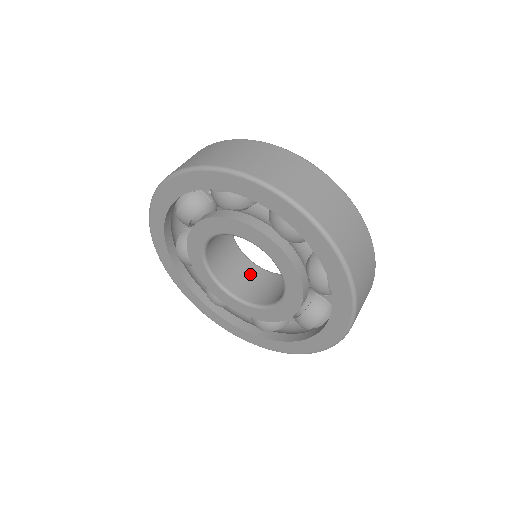
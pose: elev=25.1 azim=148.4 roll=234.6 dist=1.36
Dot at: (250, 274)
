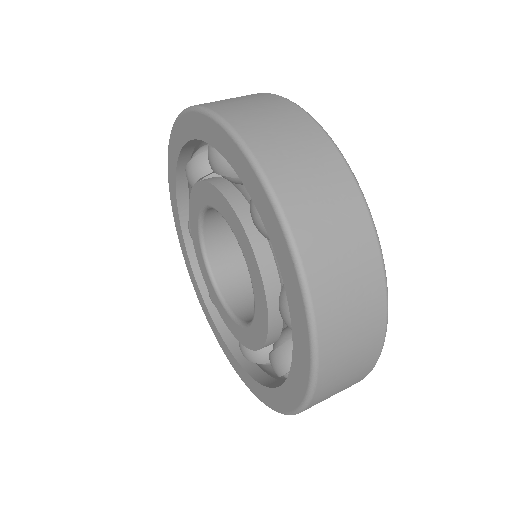
Dot at: occluded
